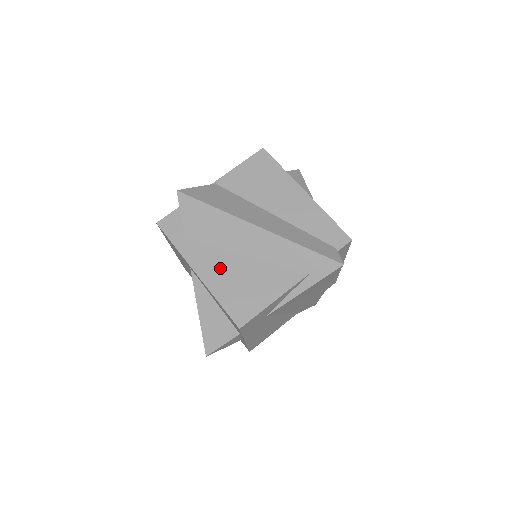
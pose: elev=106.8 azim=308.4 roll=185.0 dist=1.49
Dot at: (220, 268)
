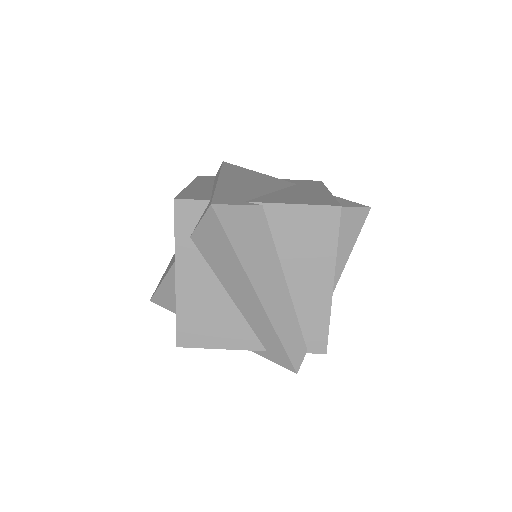
Dot at: (200, 289)
